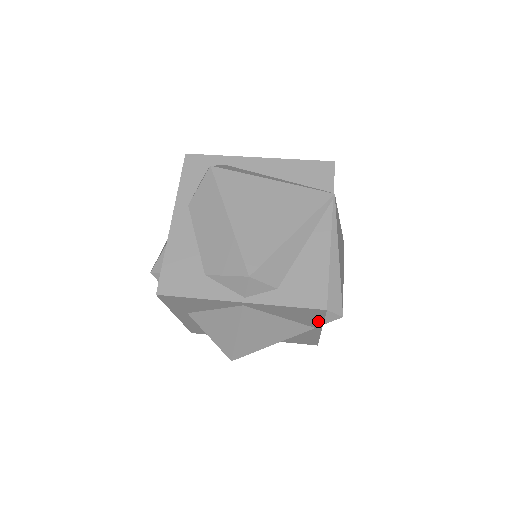
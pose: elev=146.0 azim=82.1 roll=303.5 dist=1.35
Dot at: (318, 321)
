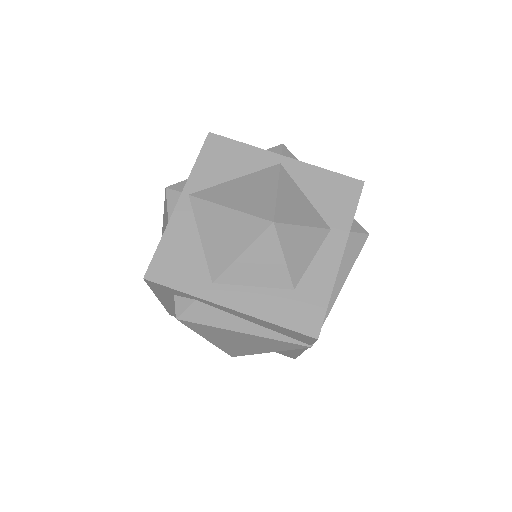
Dot at: occluded
